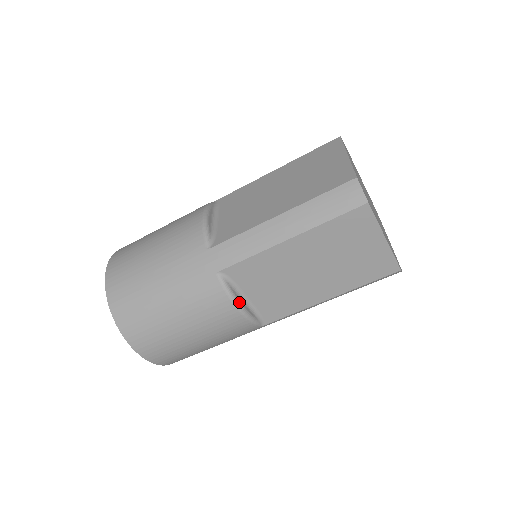
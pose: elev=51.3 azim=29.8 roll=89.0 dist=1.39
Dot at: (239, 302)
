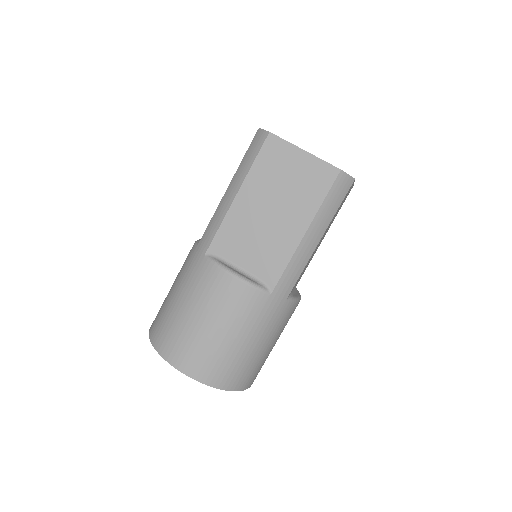
Dot at: (231, 270)
